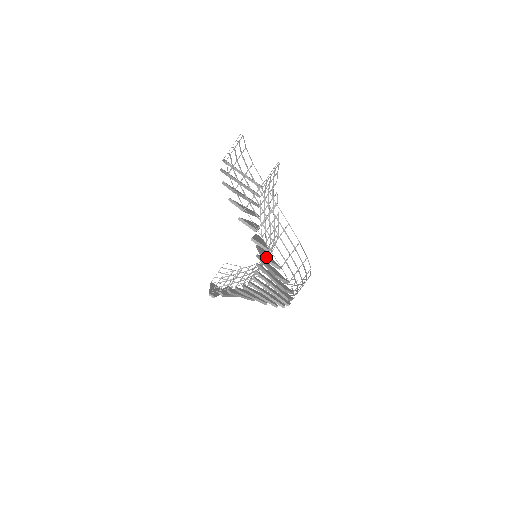
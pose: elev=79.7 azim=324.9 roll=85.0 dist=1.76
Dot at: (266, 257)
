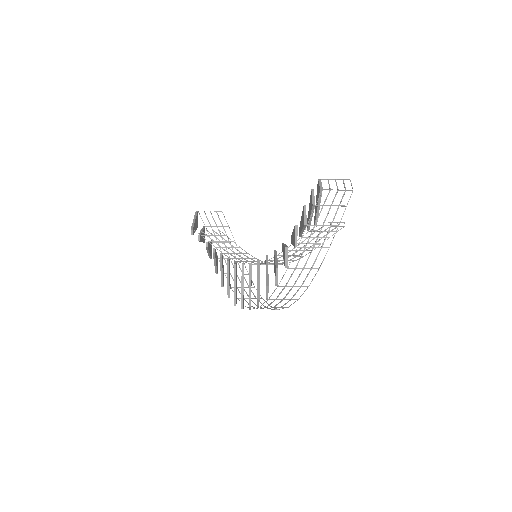
Dot at: occluded
